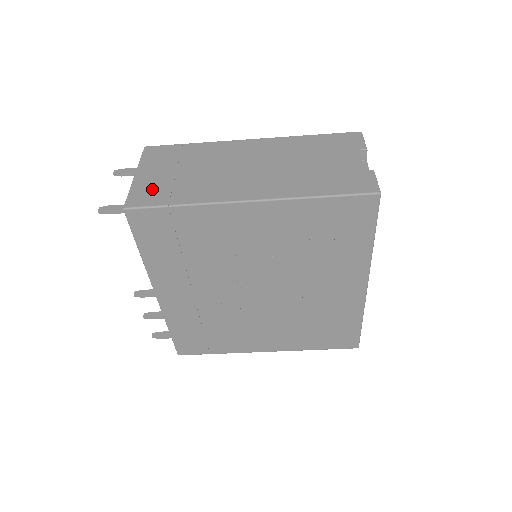
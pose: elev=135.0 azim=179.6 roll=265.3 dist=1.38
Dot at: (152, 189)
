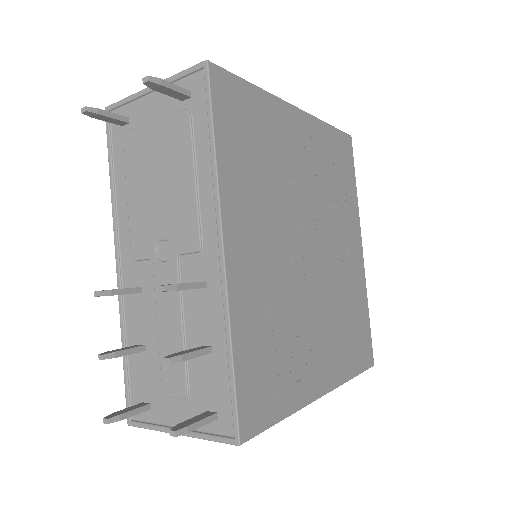
Dot at: occluded
